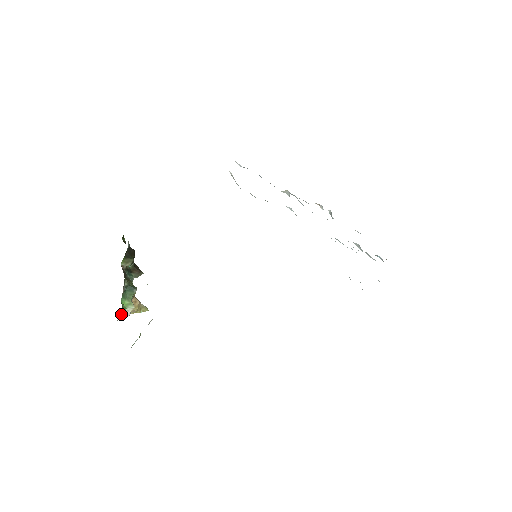
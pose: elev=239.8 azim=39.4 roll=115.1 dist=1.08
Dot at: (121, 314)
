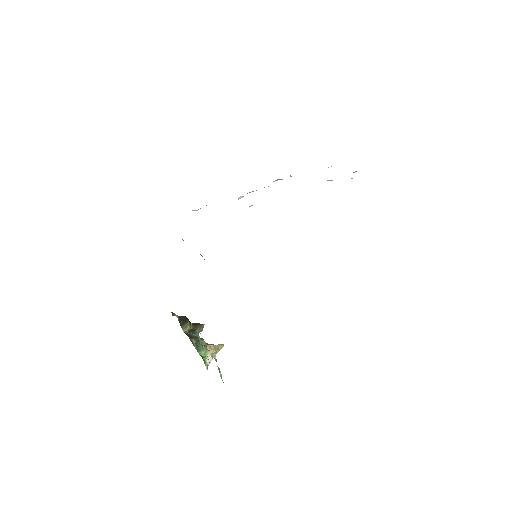
Dot at: (205, 362)
